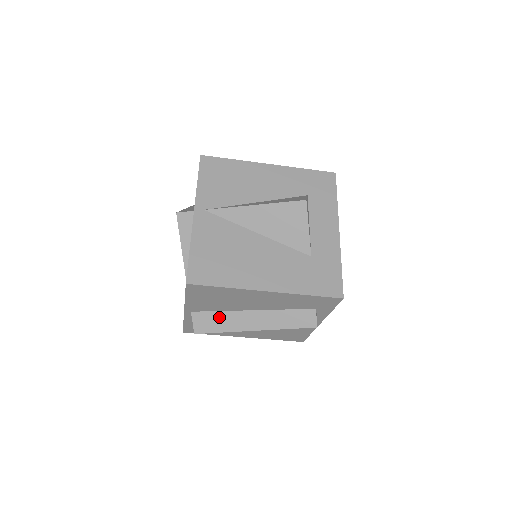
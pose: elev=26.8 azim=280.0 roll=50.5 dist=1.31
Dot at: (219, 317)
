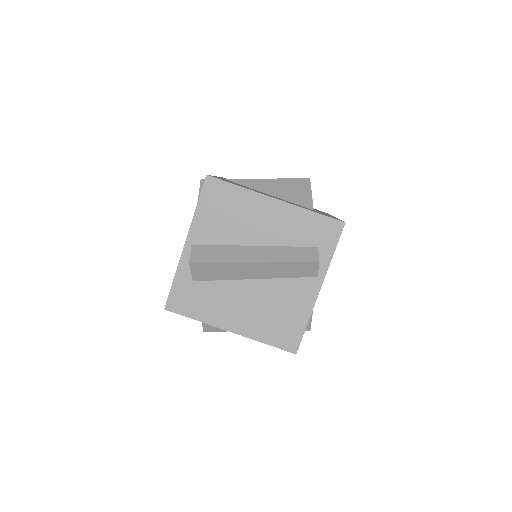
Dot at: (219, 250)
